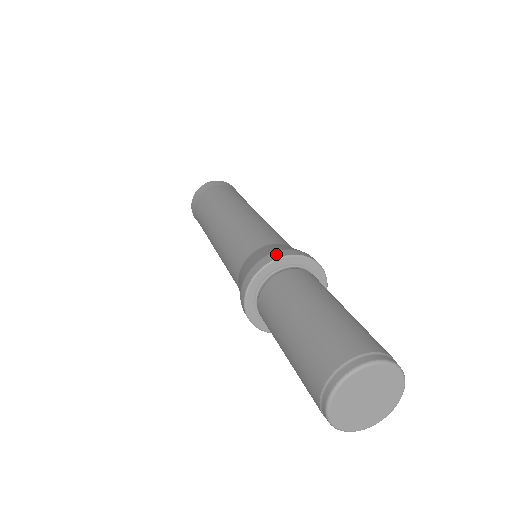
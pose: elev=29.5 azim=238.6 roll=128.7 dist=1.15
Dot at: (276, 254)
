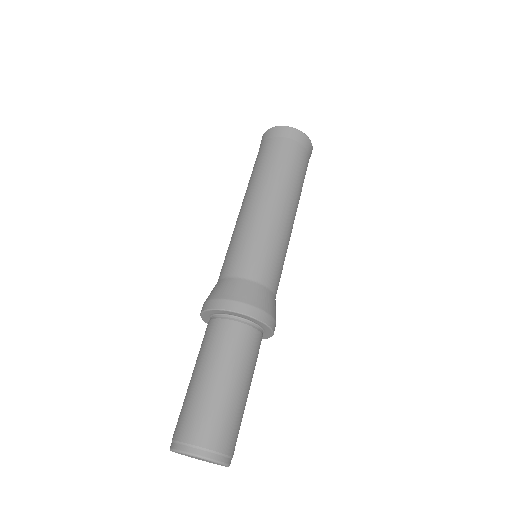
Dot at: (206, 304)
